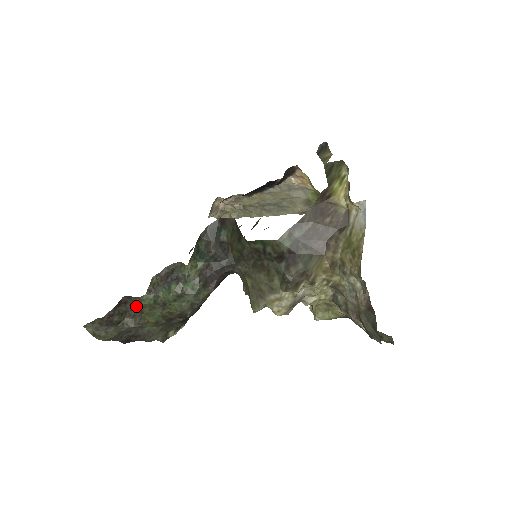
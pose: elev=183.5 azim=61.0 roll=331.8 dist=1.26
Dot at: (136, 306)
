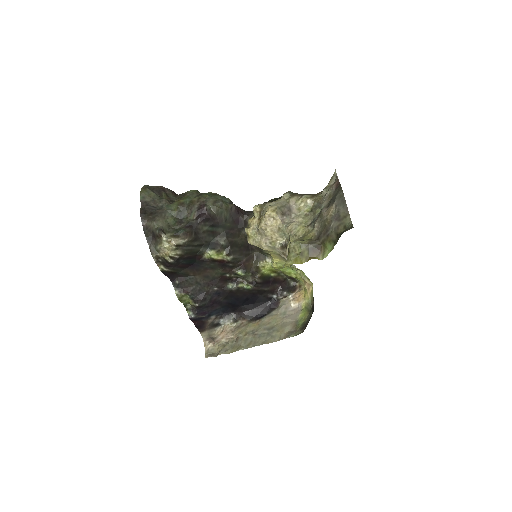
Dot at: (179, 198)
